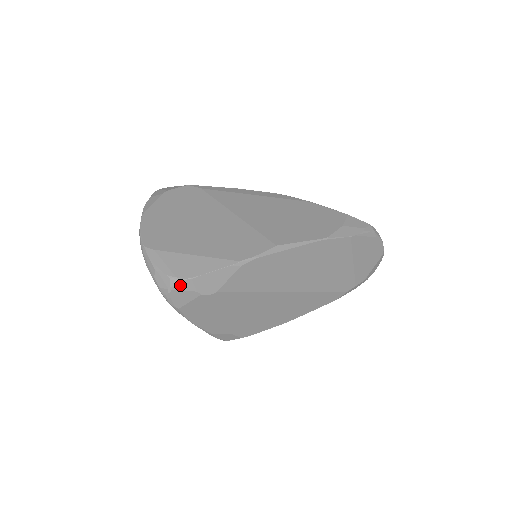
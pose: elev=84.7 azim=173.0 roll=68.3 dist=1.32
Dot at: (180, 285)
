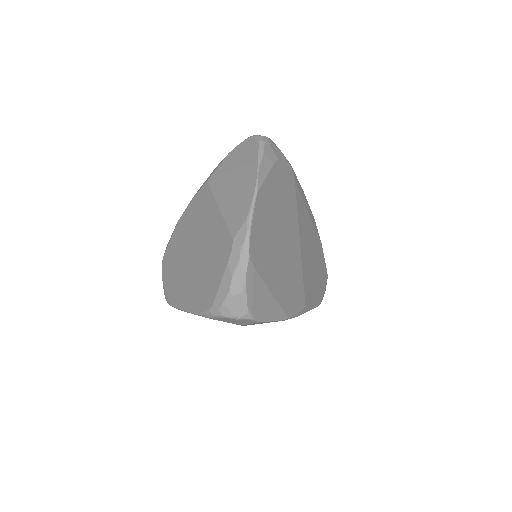
Dot at: (246, 320)
